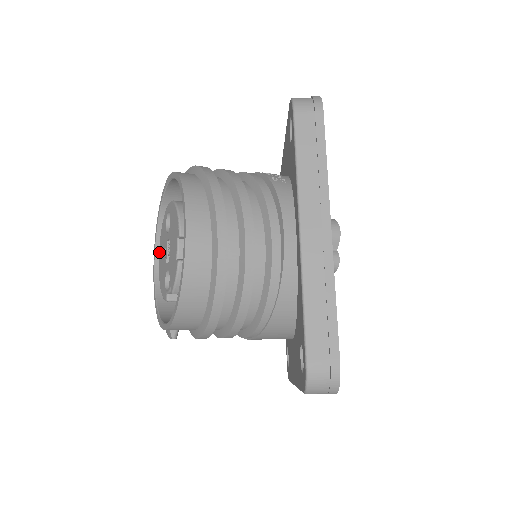
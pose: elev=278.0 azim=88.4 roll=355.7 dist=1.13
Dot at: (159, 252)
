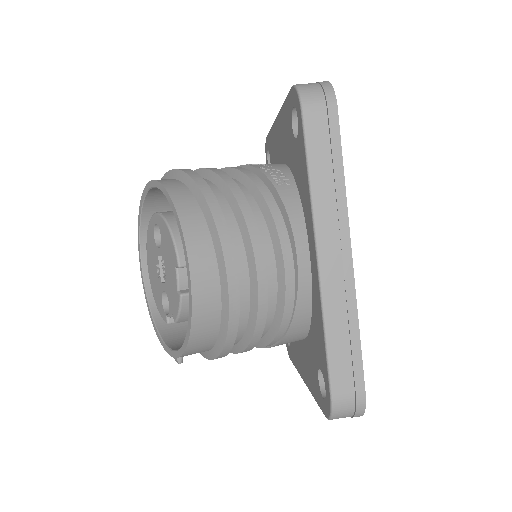
Dot at: (147, 259)
